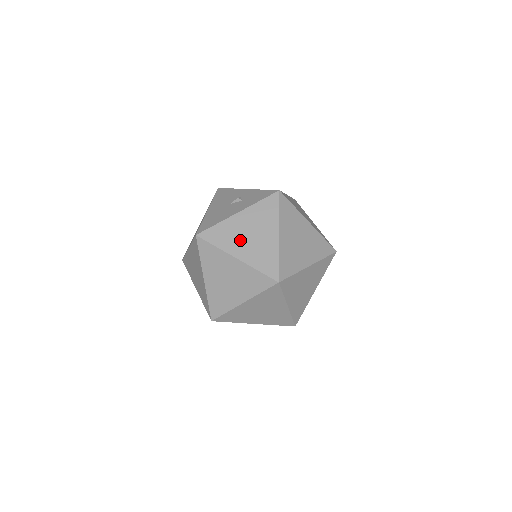
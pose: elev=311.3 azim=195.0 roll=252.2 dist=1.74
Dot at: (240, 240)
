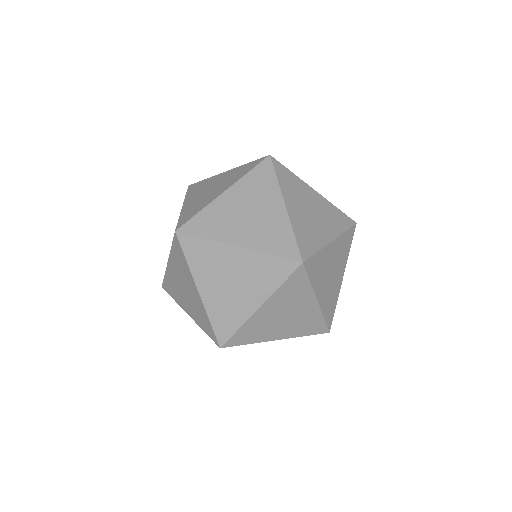
Dot at: (201, 192)
